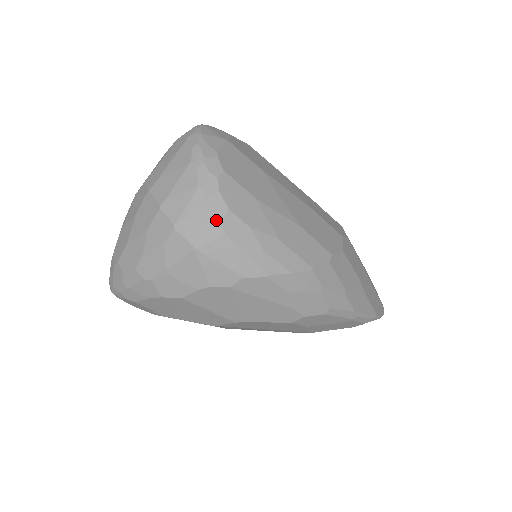
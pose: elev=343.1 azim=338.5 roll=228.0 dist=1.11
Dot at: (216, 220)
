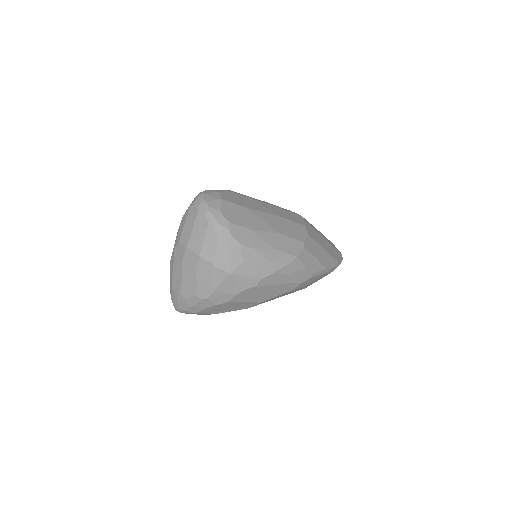
Dot at: (237, 253)
